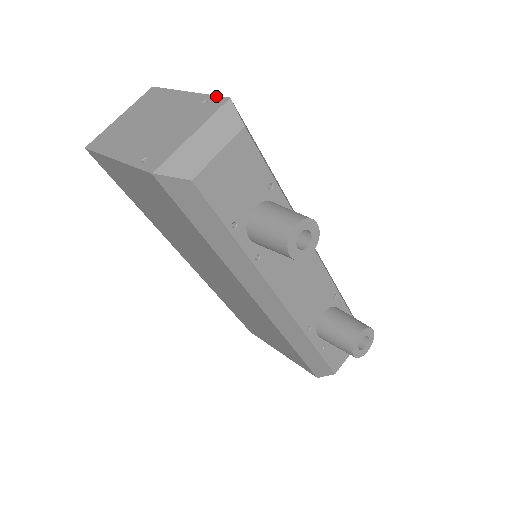
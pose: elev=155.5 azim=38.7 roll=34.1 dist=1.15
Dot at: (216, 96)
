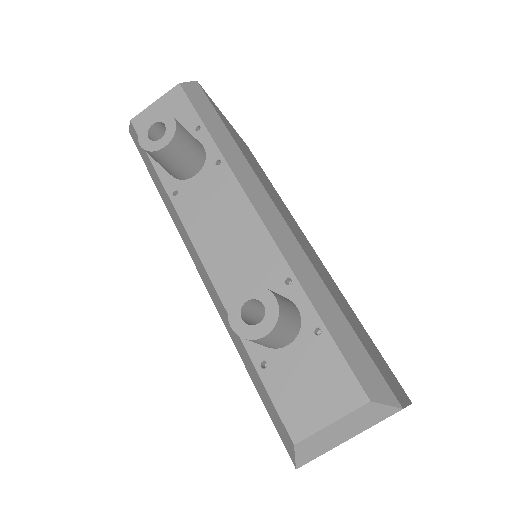
Dot at: occluded
